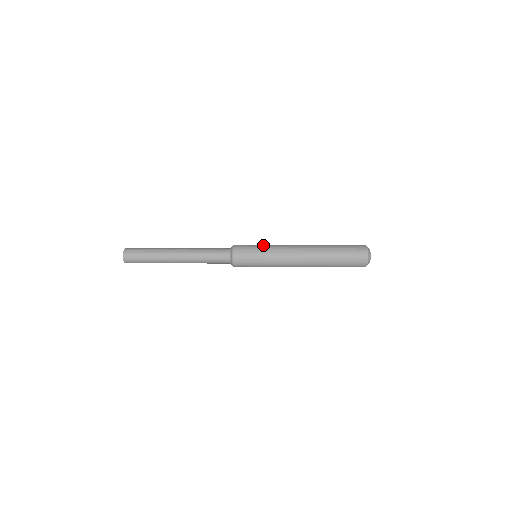
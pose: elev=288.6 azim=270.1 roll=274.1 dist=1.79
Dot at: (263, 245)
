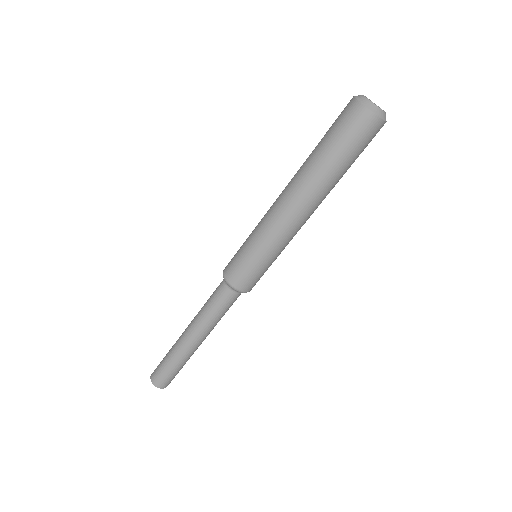
Dot at: (260, 256)
